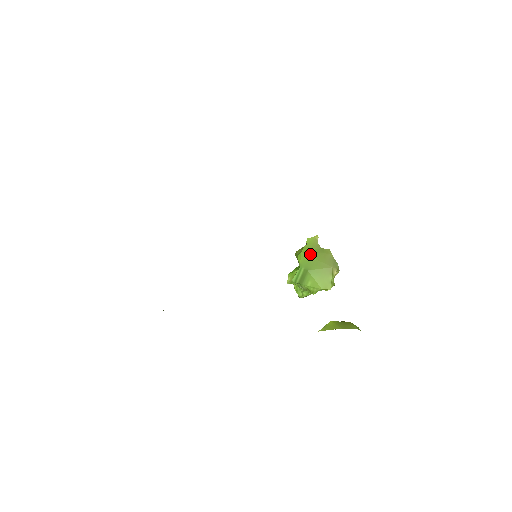
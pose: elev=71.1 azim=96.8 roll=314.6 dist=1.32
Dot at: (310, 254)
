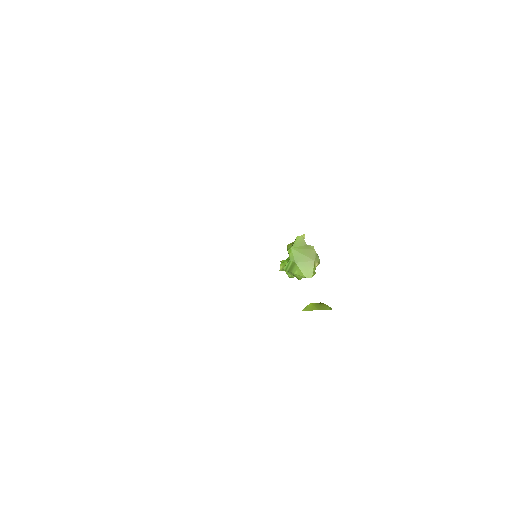
Dot at: (298, 250)
